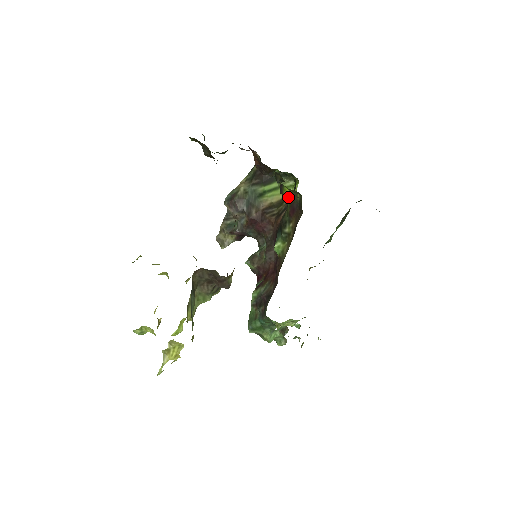
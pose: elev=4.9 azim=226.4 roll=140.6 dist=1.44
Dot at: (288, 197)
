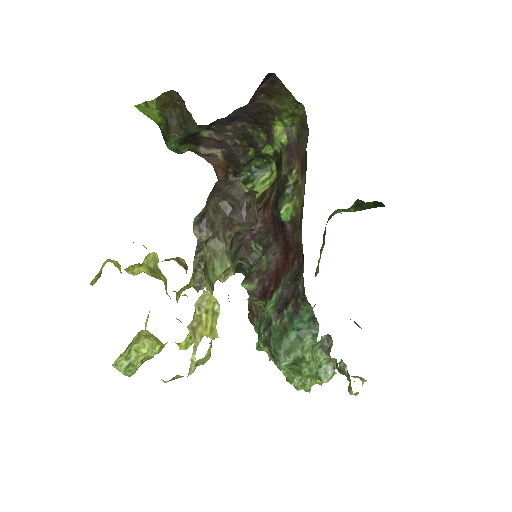
Dot at: (281, 140)
